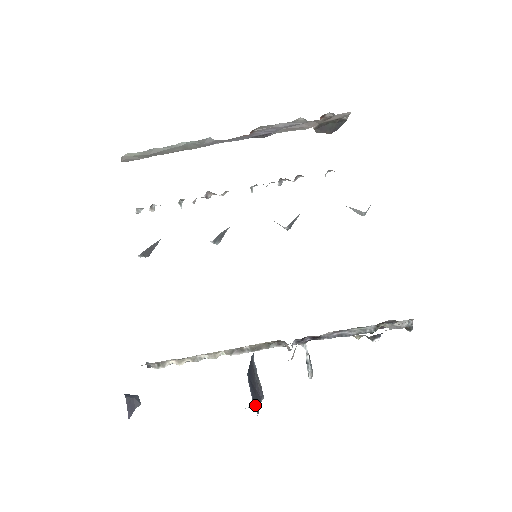
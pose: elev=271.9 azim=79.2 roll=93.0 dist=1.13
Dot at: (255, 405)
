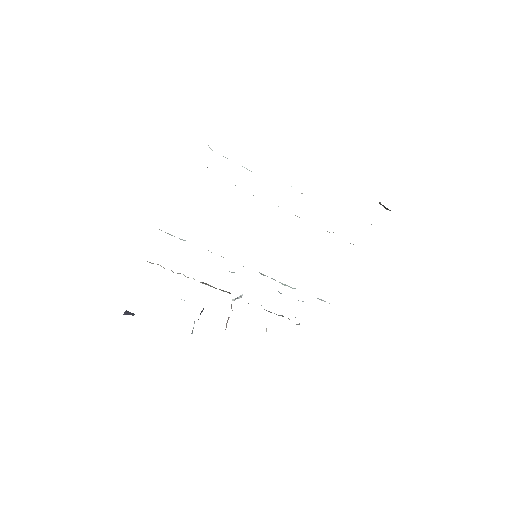
Dot at: occluded
